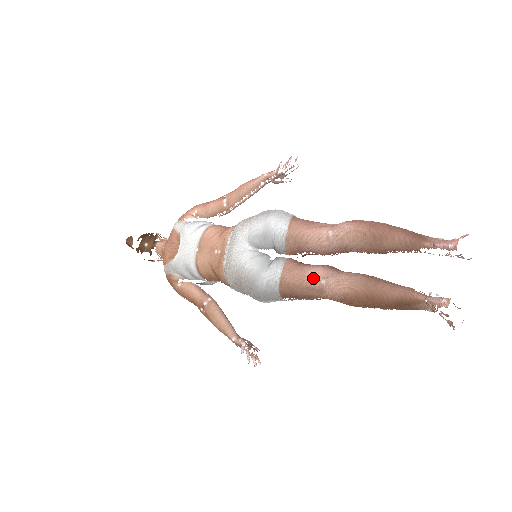
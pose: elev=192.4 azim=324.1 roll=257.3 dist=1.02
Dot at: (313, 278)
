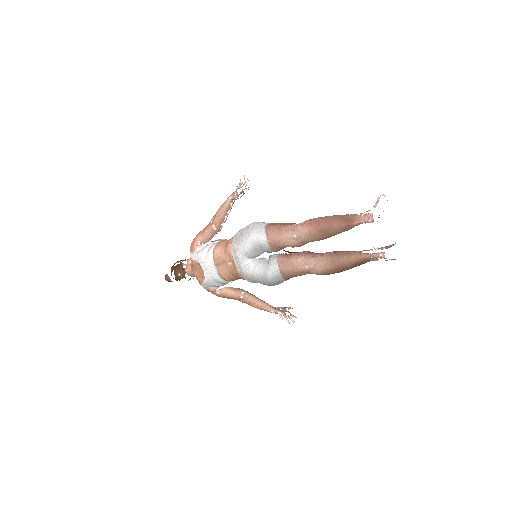
Dot at: (300, 266)
